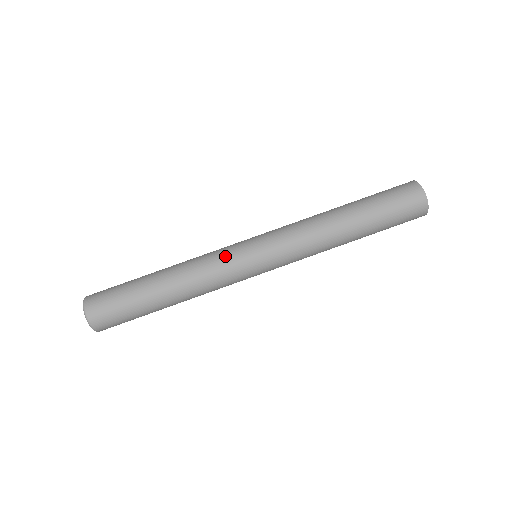
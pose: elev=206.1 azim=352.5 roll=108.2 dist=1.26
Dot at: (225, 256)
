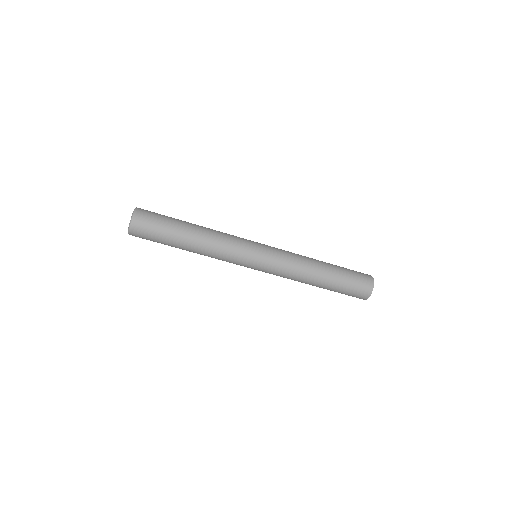
Dot at: (241, 242)
